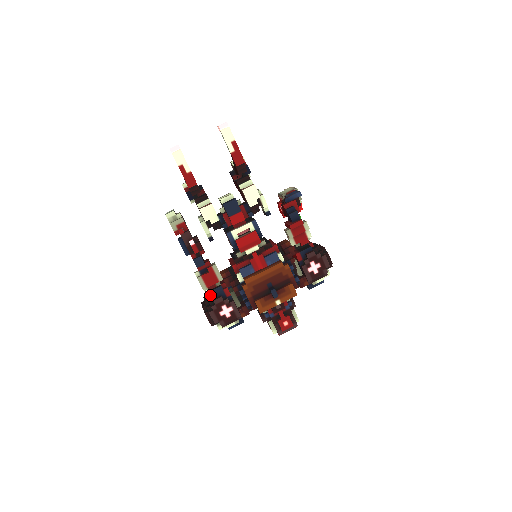
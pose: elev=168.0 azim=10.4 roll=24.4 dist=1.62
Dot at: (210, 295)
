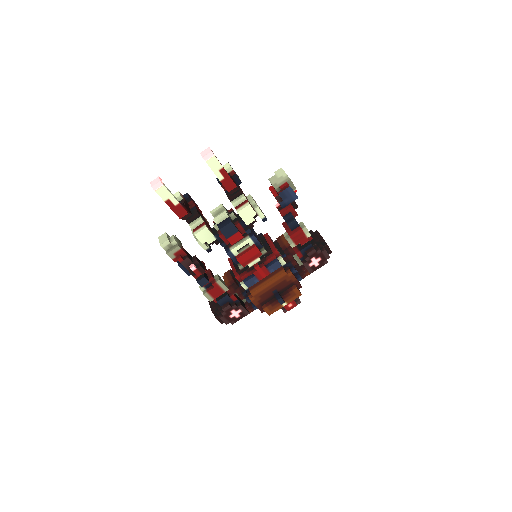
Dot at: occluded
